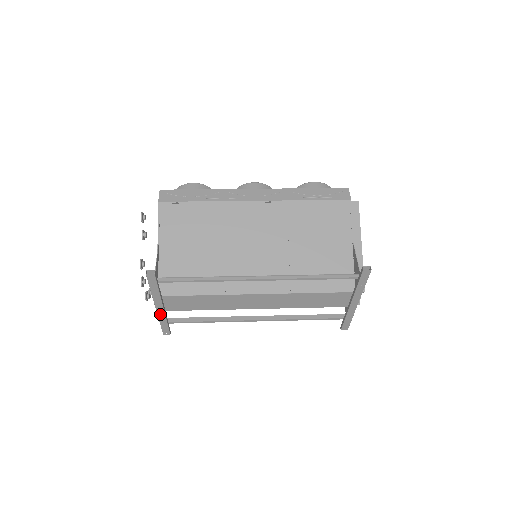
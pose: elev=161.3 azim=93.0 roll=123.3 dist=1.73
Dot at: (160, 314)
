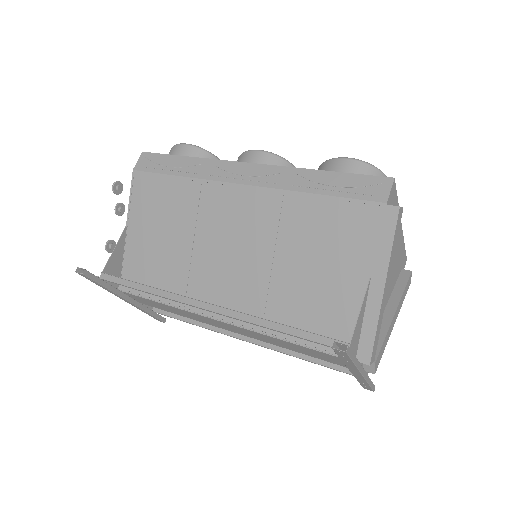
Dot at: (134, 305)
